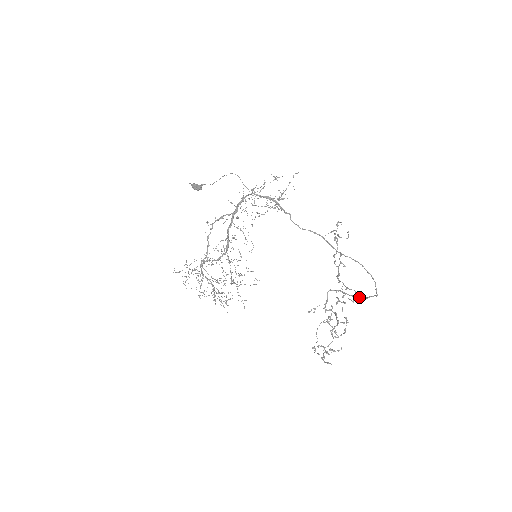
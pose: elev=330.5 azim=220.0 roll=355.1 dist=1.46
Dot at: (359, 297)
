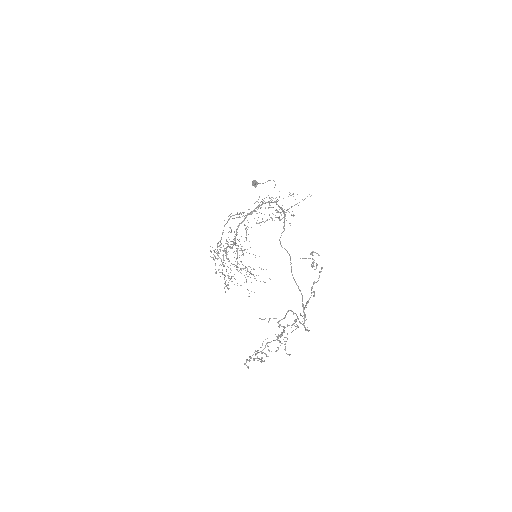
Dot at: (304, 327)
